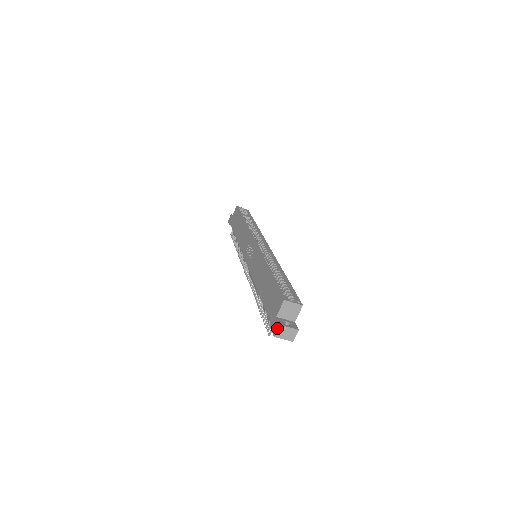
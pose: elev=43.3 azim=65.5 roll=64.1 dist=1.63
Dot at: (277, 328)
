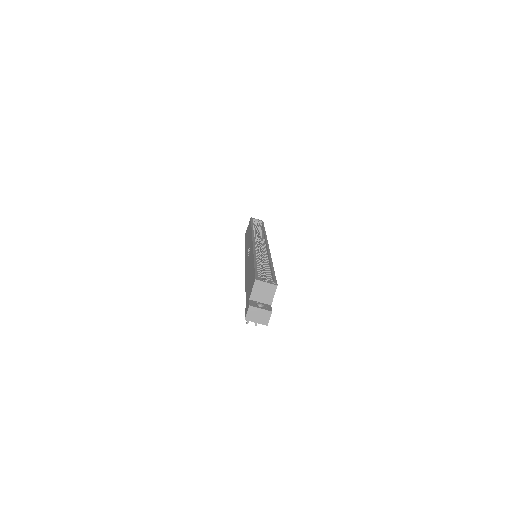
Dot at: (247, 309)
